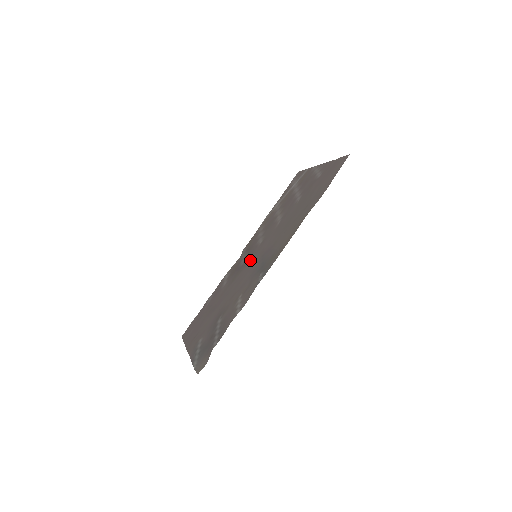
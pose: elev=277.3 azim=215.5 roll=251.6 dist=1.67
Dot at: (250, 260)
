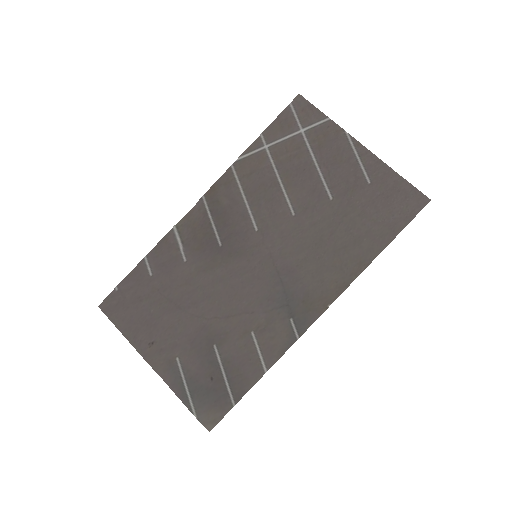
Dot at: (243, 255)
